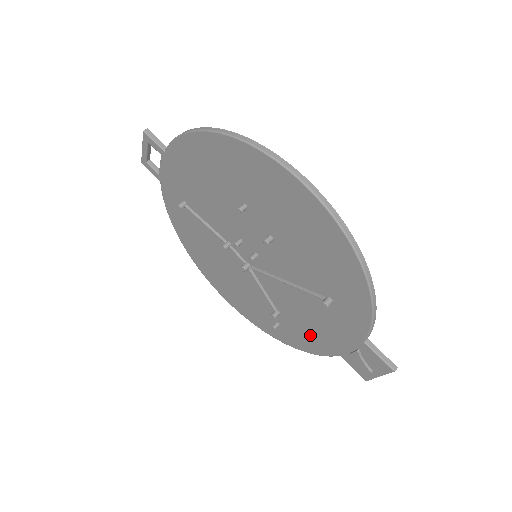
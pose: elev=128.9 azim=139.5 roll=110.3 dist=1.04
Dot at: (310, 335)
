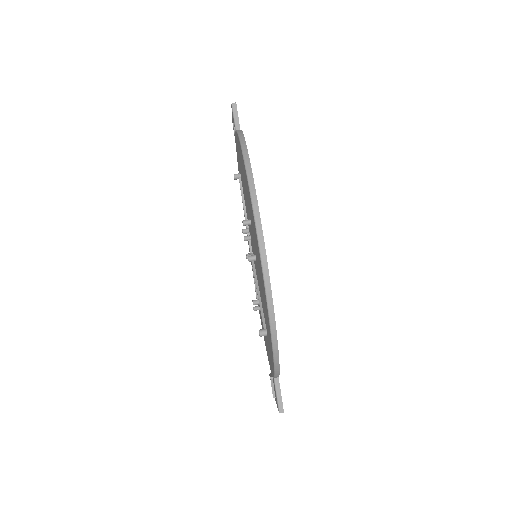
Dot at: occluded
